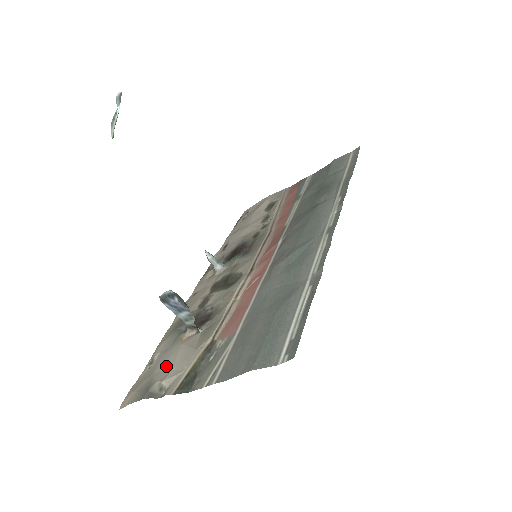
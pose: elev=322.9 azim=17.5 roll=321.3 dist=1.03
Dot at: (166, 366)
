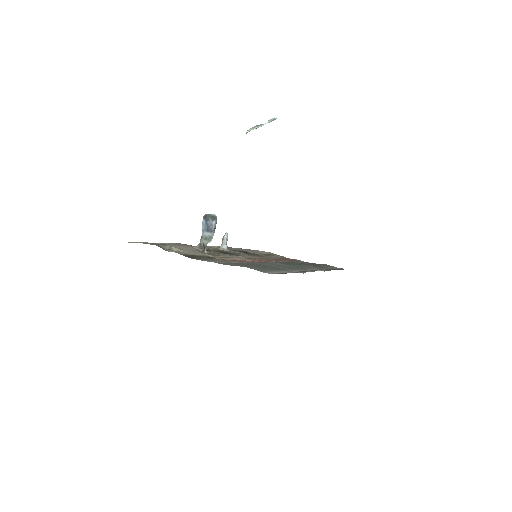
Dot at: (176, 246)
